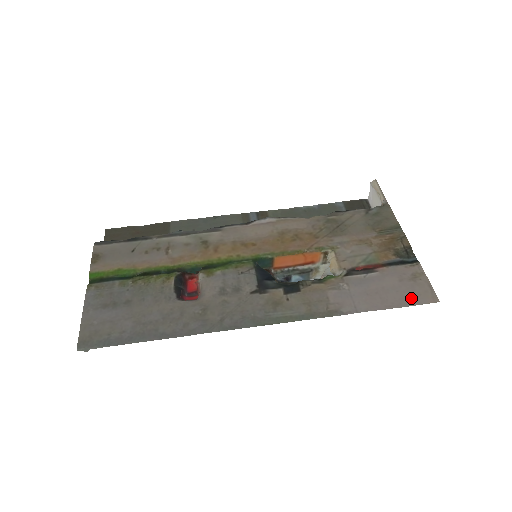
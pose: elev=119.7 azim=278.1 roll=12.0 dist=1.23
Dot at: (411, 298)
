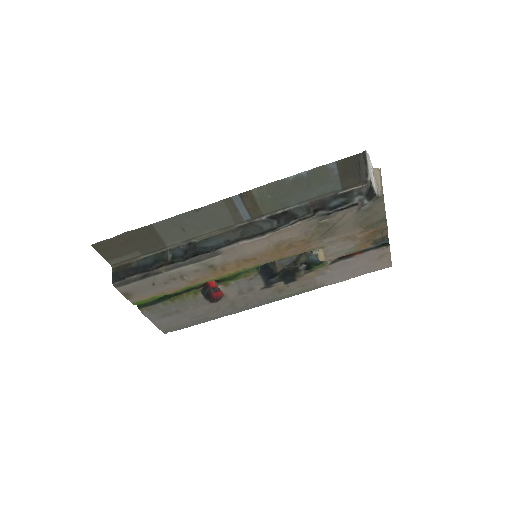
Dot at: (373, 269)
